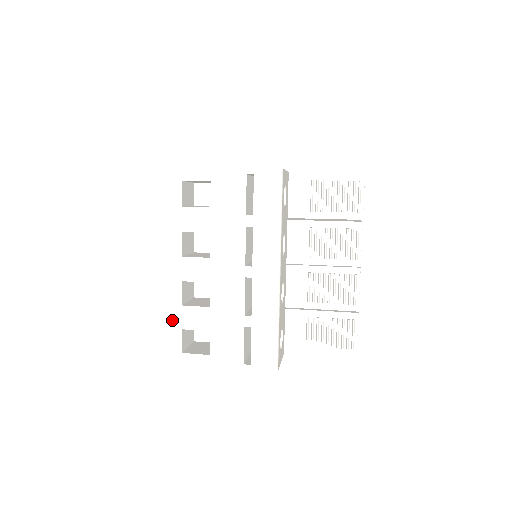
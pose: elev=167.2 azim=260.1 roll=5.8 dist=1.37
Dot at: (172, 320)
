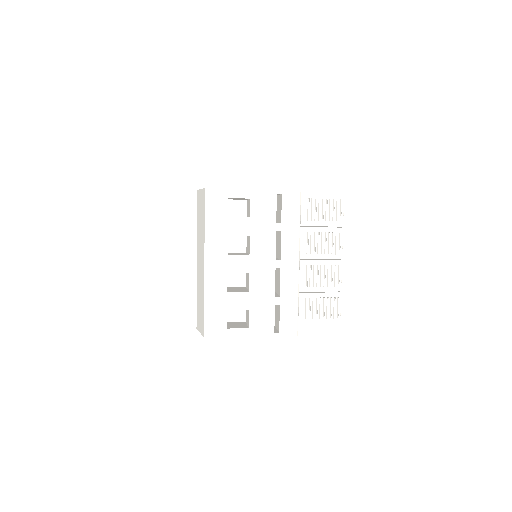
Dot at: (219, 304)
